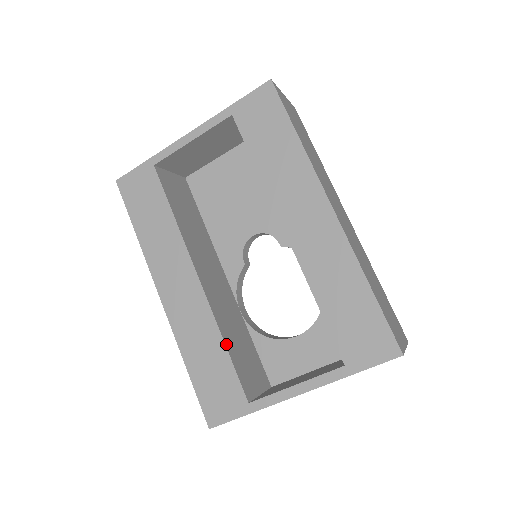
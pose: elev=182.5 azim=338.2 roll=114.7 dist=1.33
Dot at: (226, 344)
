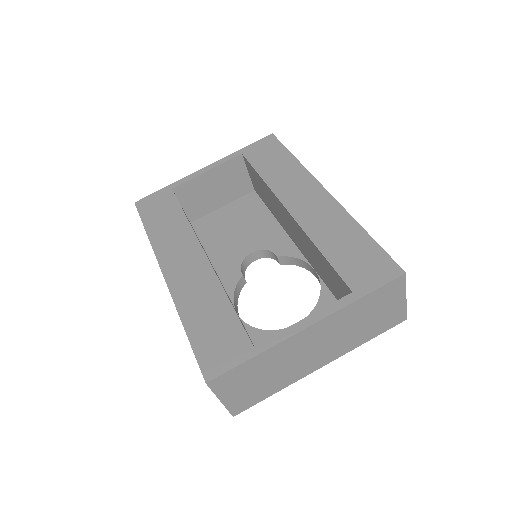
Dot at: (230, 301)
